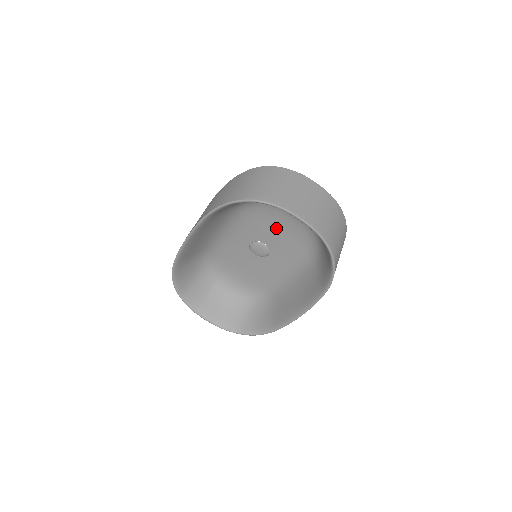
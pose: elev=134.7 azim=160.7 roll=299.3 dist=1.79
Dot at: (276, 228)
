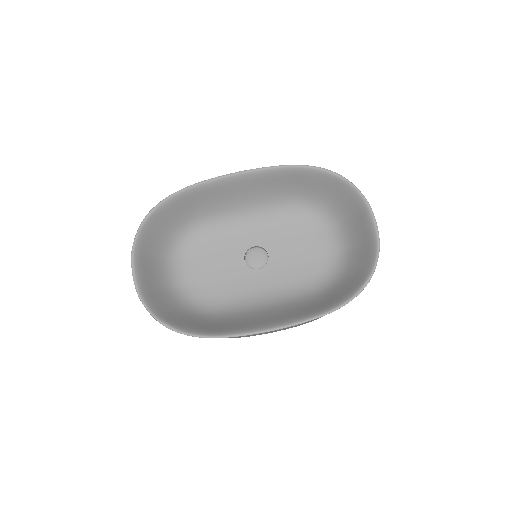
Dot at: (297, 247)
